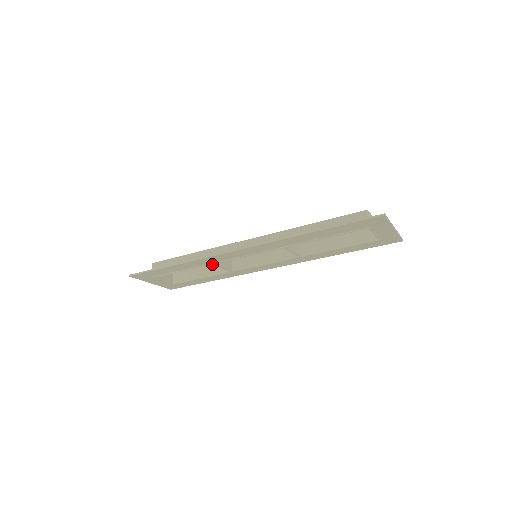
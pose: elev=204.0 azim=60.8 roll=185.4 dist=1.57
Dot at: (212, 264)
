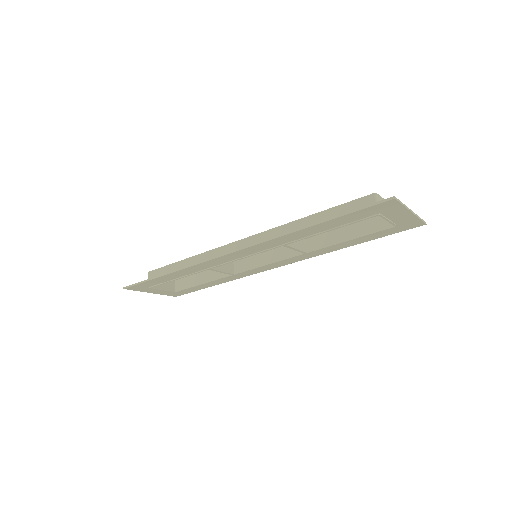
Dot at: (208, 269)
